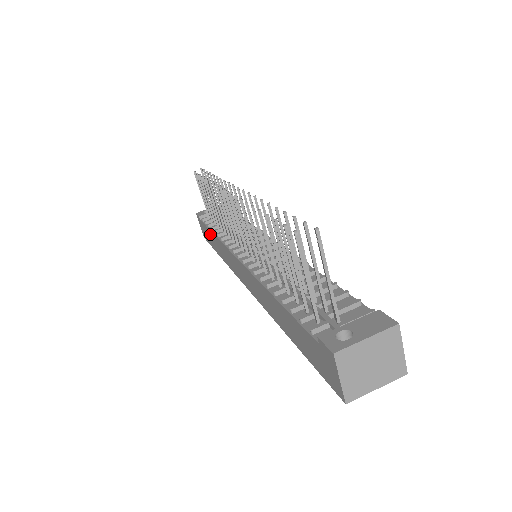
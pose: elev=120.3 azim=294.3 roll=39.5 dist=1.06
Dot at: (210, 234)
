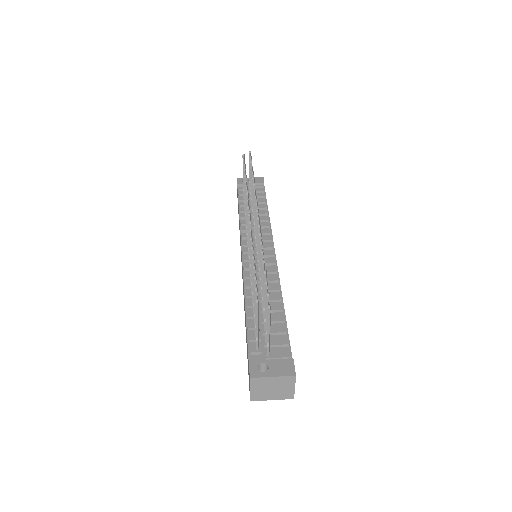
Dot at: (238, 207)
